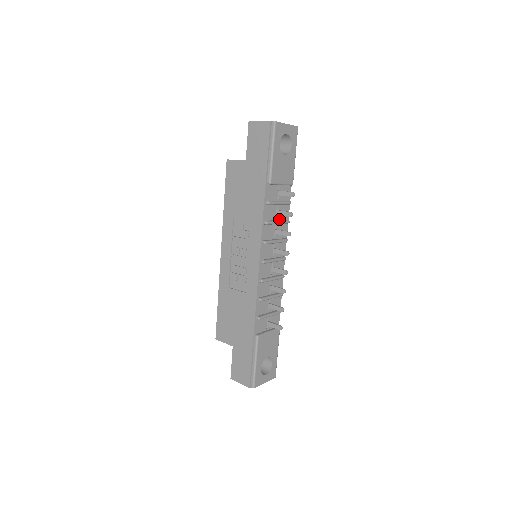
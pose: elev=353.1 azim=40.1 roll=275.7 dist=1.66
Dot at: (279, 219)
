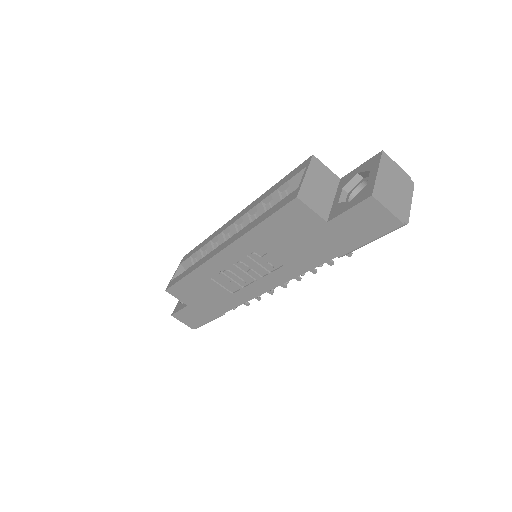
Dot at: occluded
